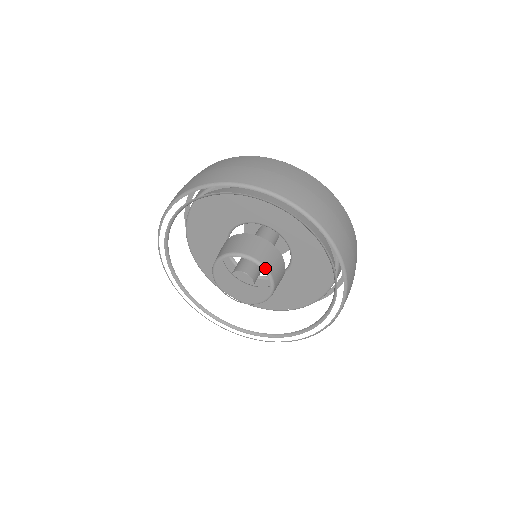
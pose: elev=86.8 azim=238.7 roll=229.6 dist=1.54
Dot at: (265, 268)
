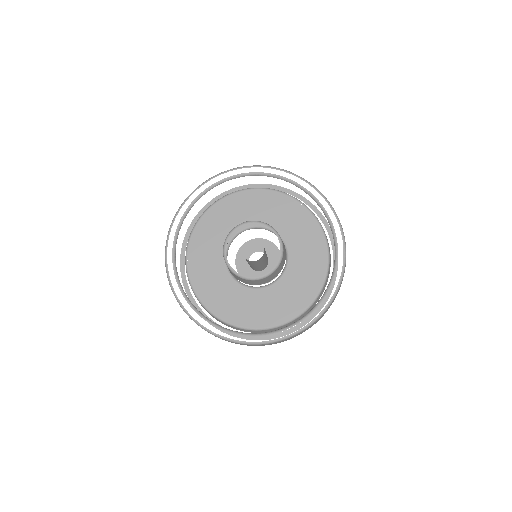
Dot at: (272, 227)
